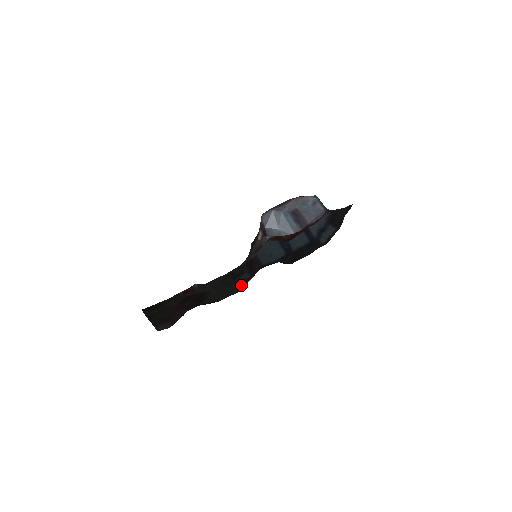
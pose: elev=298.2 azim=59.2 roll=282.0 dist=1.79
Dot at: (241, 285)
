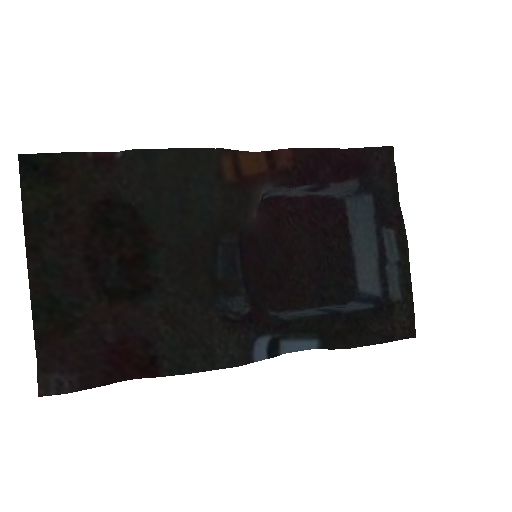
Dot at: (233, 330)
